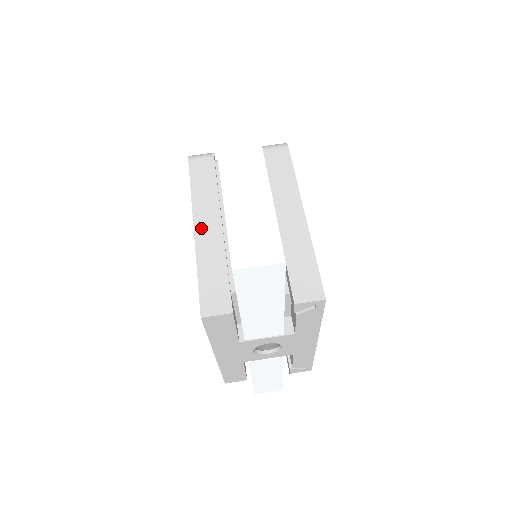
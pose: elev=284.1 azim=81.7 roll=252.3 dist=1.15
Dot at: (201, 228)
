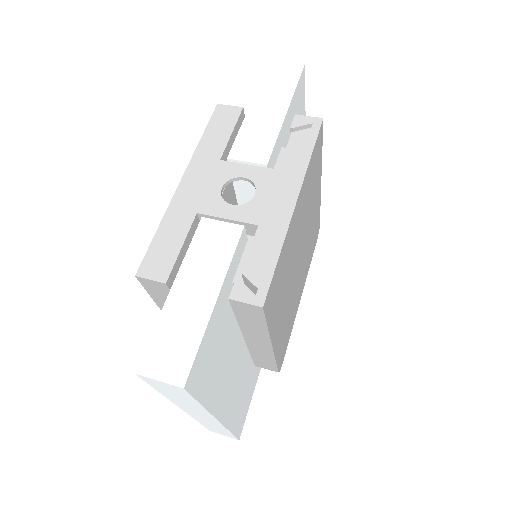
Dot at: occluded
